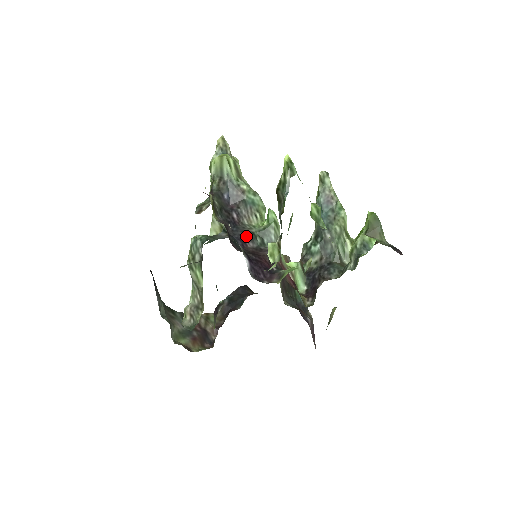
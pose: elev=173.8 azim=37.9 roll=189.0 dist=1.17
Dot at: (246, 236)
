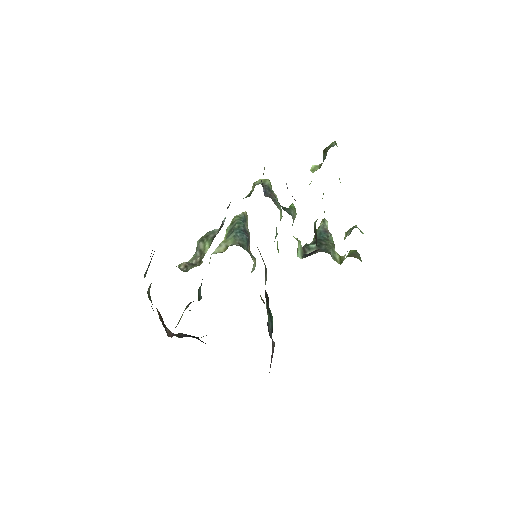
Dot at: occluded
